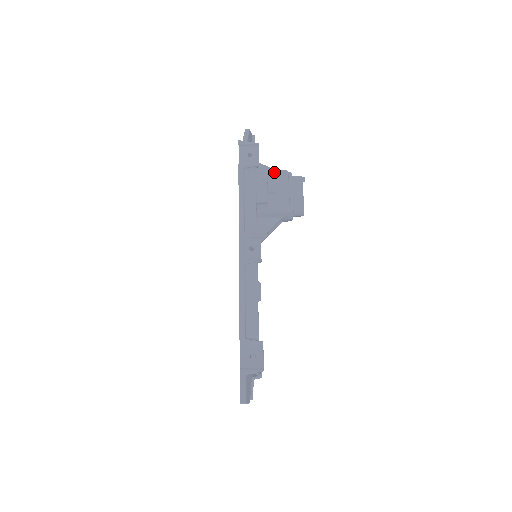
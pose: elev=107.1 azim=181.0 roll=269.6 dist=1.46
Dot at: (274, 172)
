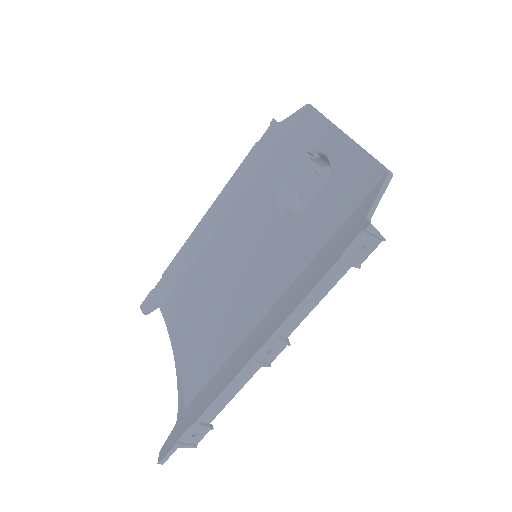
Dot at: occluded
